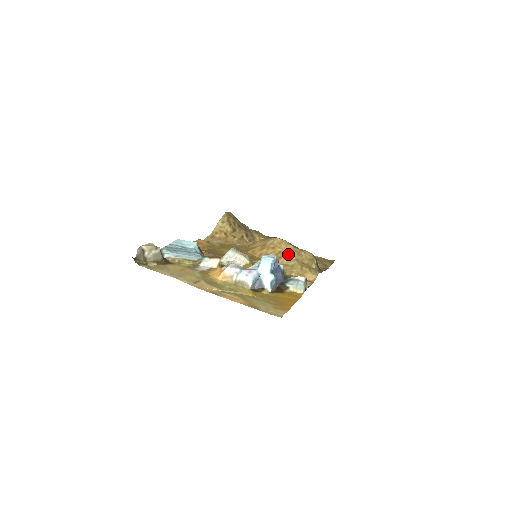
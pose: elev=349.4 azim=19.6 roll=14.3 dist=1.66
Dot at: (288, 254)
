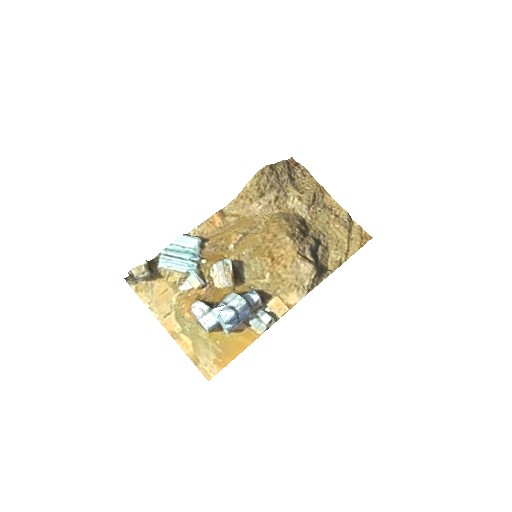
Dot at: (287, 262)
